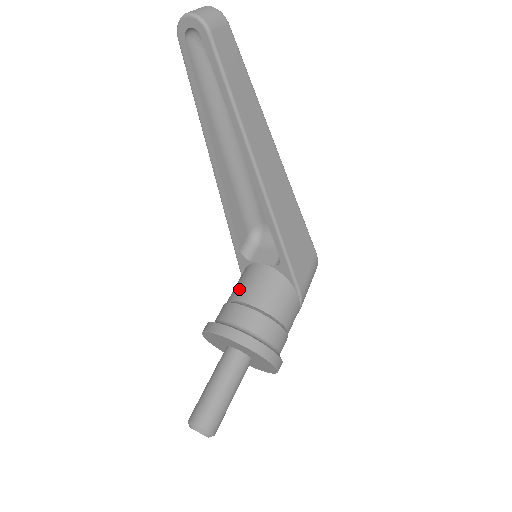
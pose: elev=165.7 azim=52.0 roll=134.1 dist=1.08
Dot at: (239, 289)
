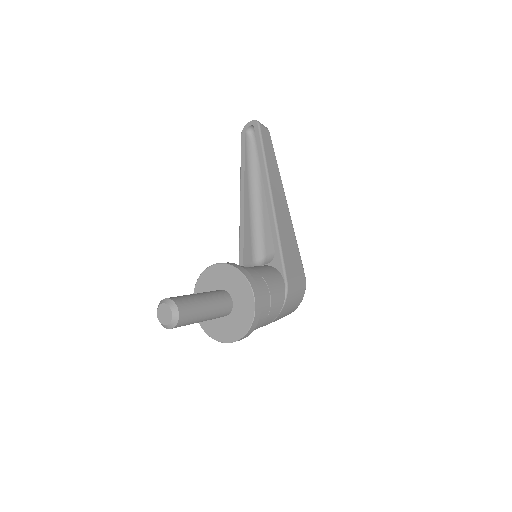
Dot at: occluded
